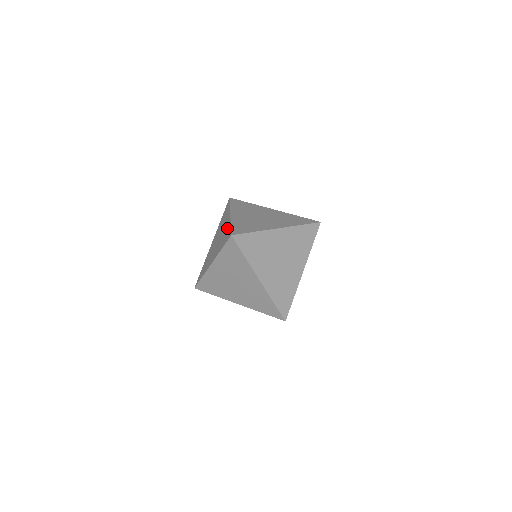
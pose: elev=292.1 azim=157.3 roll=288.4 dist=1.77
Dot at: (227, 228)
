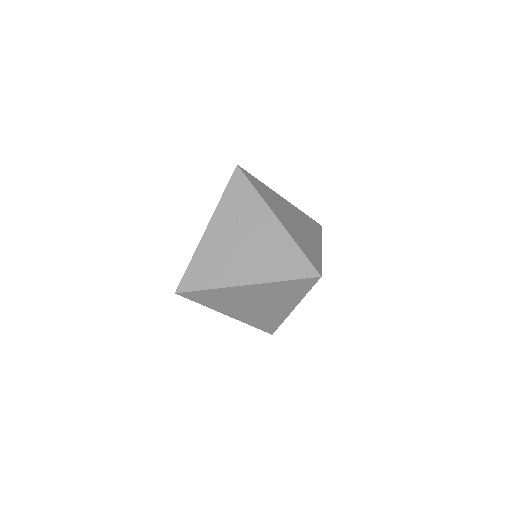
Dot at: occluded
